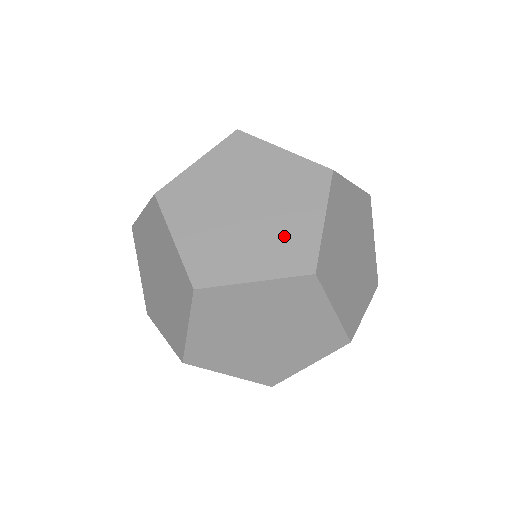
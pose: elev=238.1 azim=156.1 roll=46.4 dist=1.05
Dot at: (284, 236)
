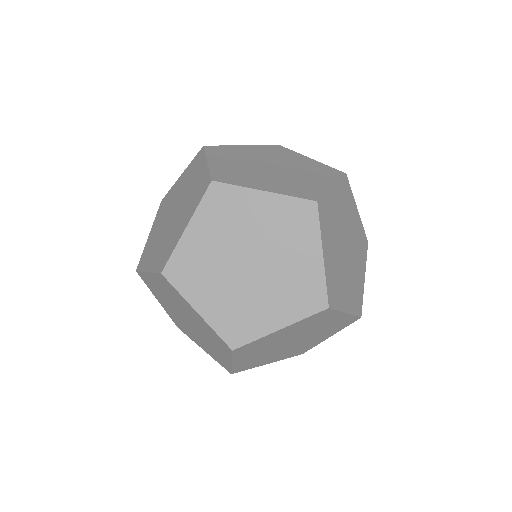
Dot at: (246, 309)
